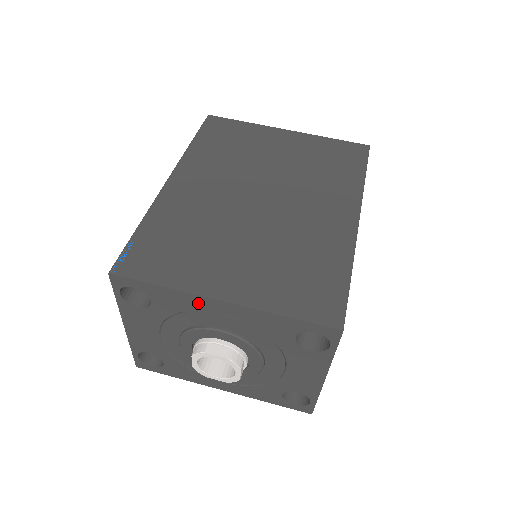
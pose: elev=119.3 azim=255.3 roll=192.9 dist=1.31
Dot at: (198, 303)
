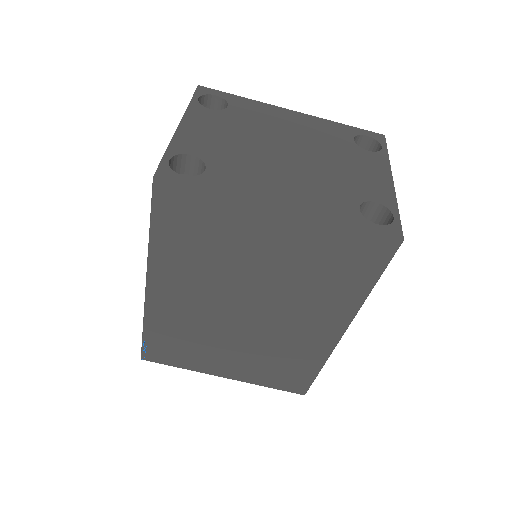
Dot at: occluded
